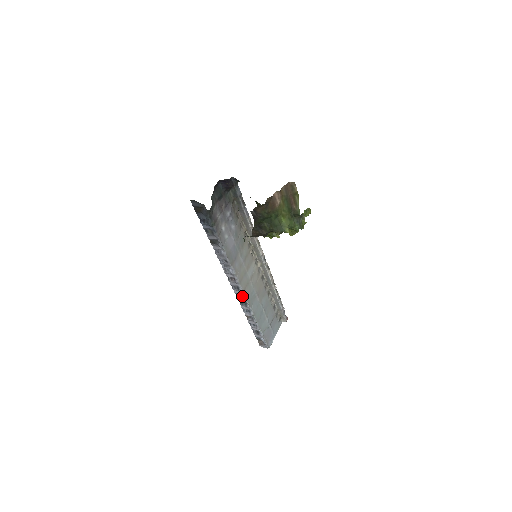
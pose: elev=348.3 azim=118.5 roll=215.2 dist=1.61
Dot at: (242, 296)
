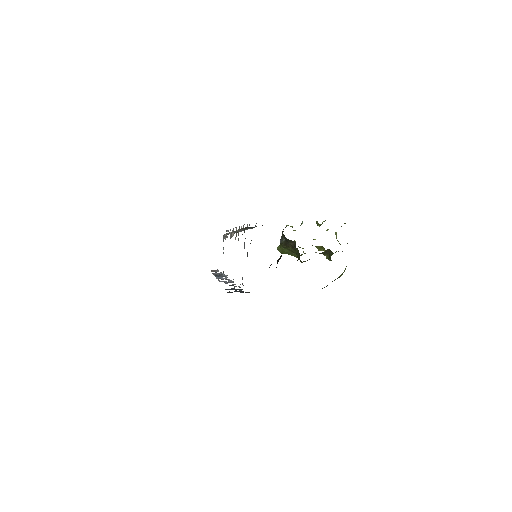
Dot at: occluded
